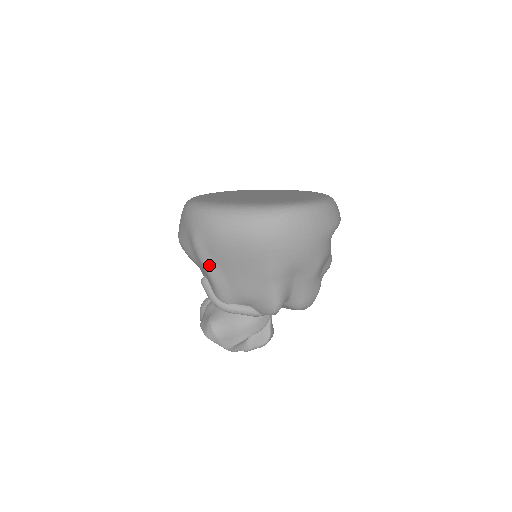
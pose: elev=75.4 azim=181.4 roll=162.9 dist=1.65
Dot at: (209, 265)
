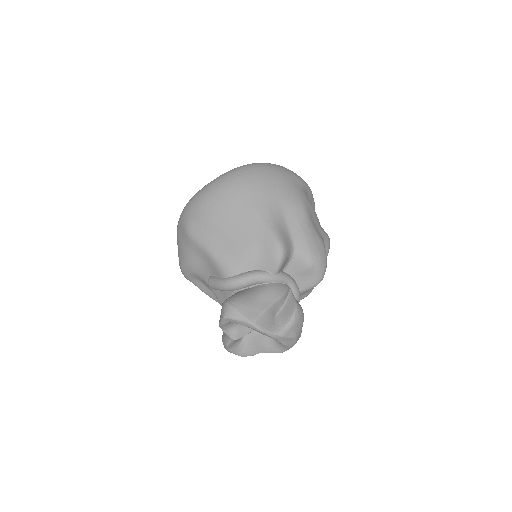
Dot at: (203, 239)
